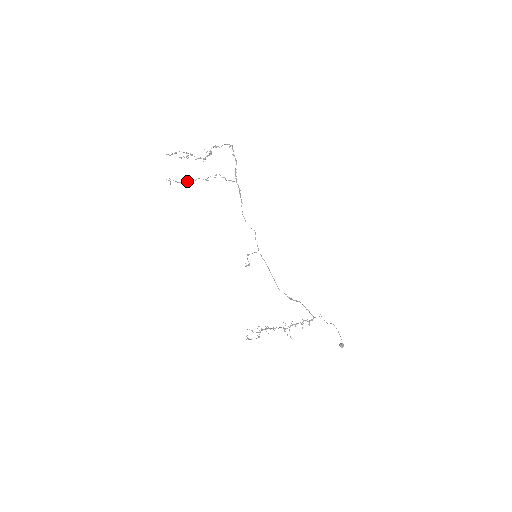
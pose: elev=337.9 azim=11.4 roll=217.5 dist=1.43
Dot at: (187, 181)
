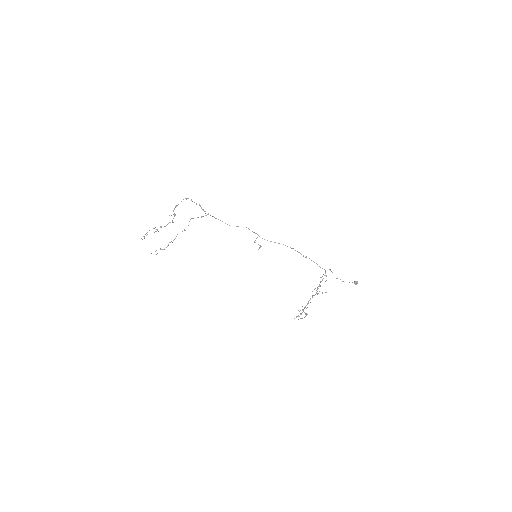
Dot at: (170, 242)
